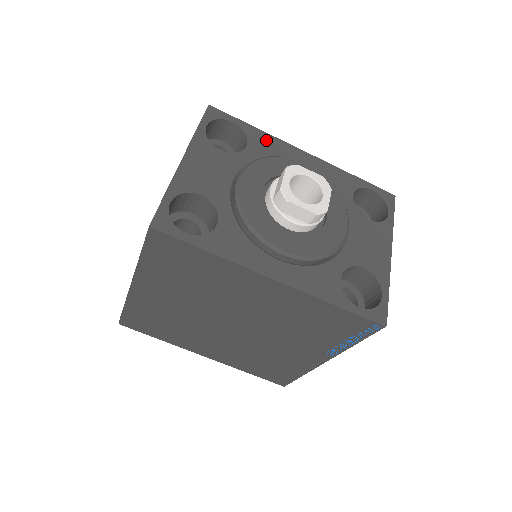
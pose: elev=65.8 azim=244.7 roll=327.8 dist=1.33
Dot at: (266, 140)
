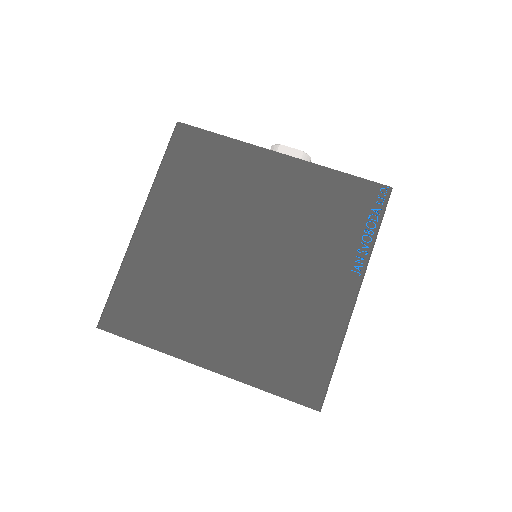
Dot at: occluded
